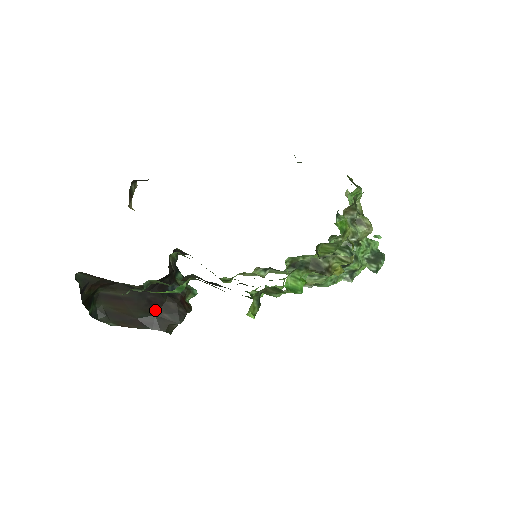
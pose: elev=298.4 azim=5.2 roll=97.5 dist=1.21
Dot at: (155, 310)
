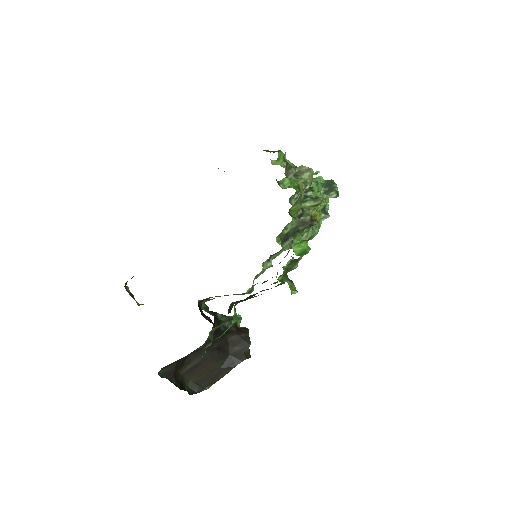
Dot at: (227, 351)
